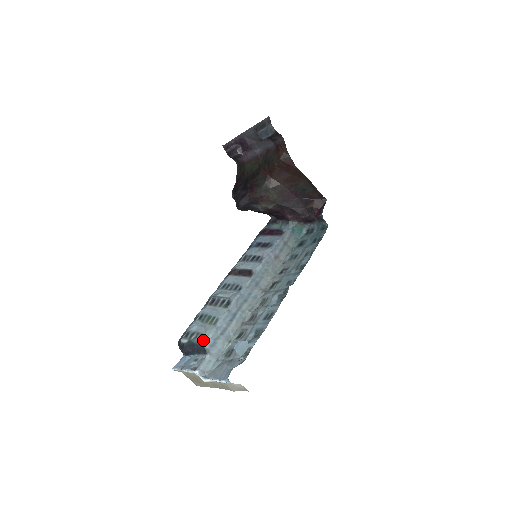
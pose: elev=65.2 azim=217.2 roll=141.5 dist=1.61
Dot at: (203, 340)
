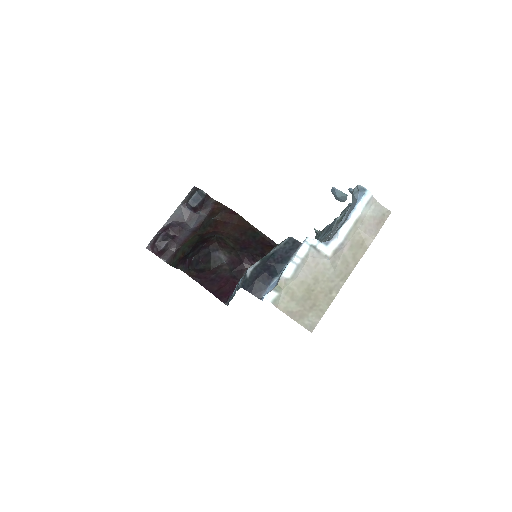
Dot at: (282, 241)
